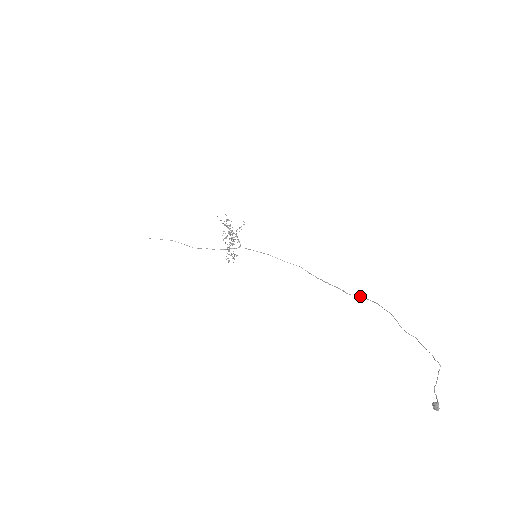
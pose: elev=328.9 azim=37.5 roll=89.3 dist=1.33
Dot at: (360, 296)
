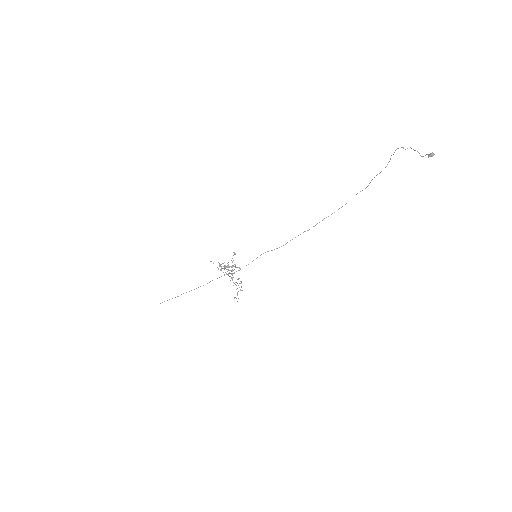
Dot at: occluded
